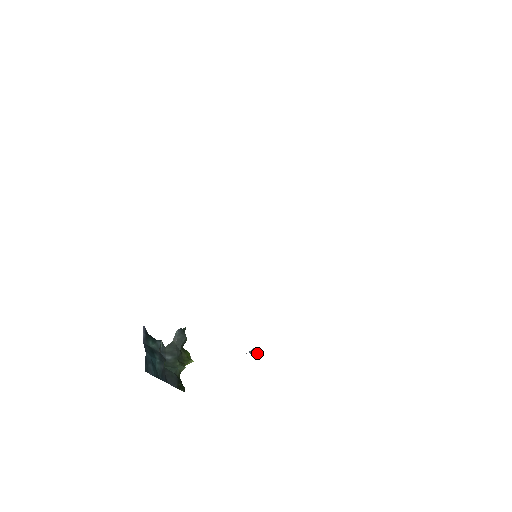
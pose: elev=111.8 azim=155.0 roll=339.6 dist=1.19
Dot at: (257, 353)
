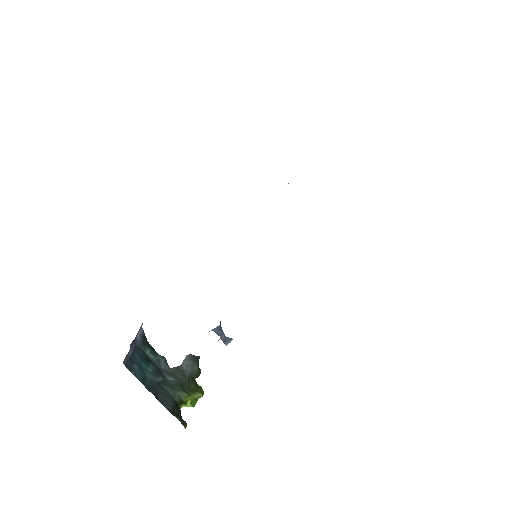
Dot at: (229, 340)
